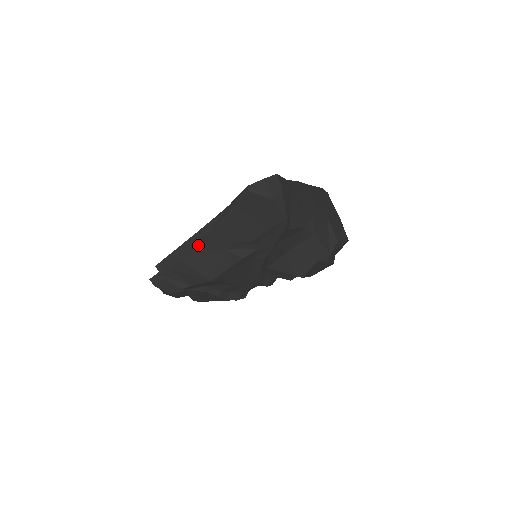
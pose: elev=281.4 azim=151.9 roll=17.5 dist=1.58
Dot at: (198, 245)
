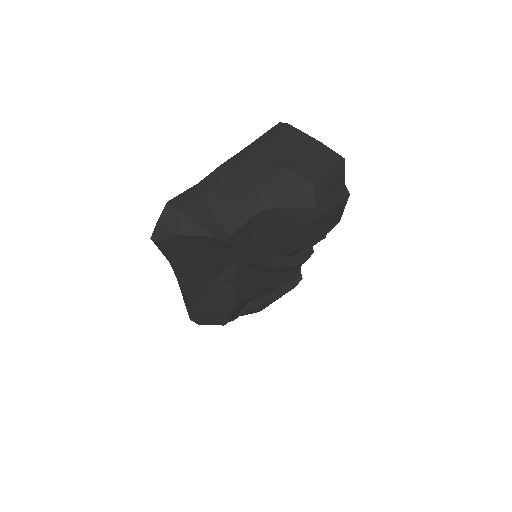
Dot at: (190, 294)
